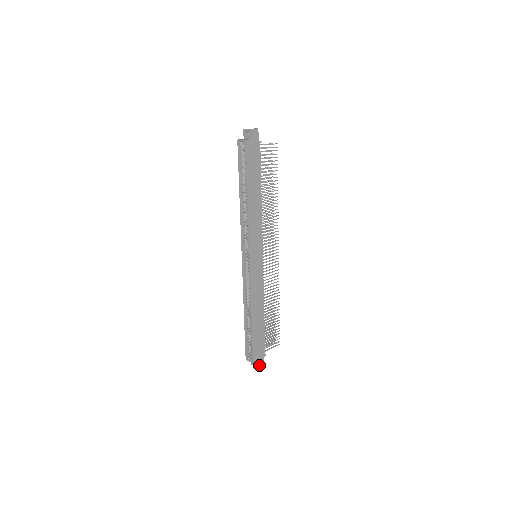
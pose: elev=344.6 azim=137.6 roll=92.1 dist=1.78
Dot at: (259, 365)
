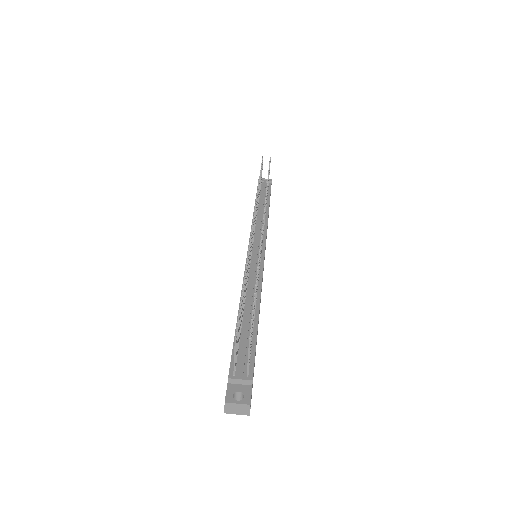
Dot at: occluded
